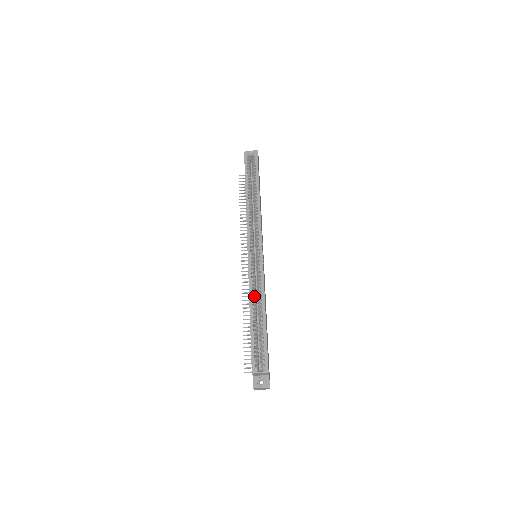
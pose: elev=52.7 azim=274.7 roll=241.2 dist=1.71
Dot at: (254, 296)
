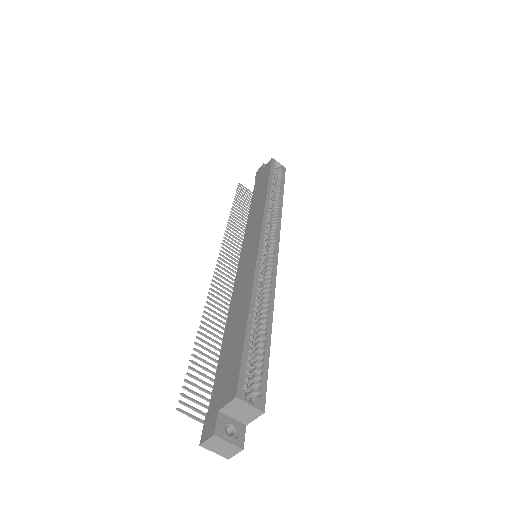
Dot at: occluded
